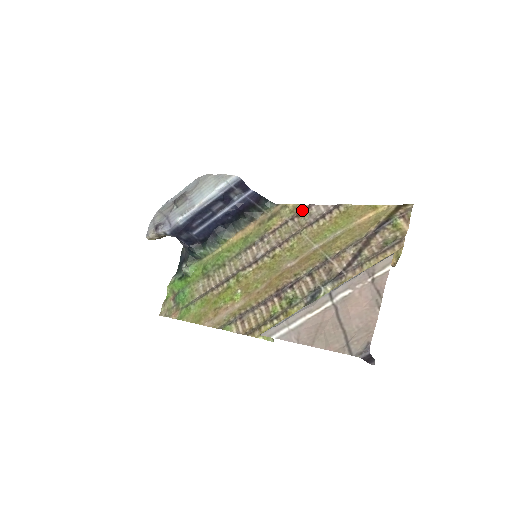
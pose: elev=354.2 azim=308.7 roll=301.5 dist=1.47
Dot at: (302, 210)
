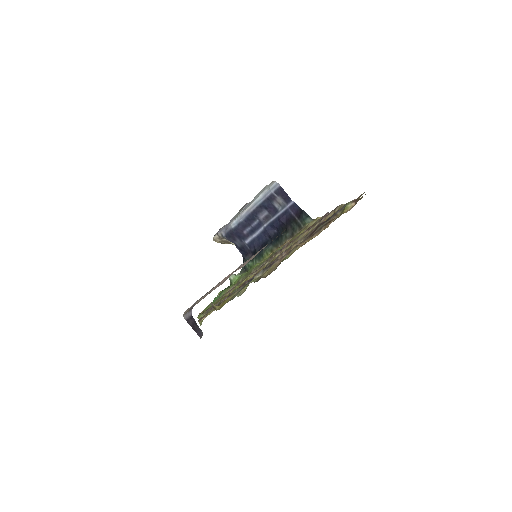
Dot at: (318, 219)
